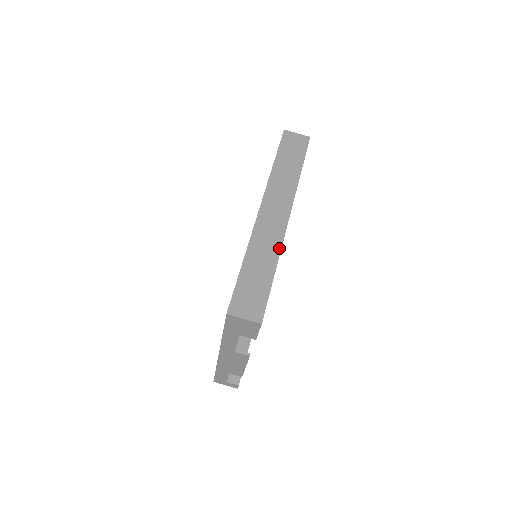
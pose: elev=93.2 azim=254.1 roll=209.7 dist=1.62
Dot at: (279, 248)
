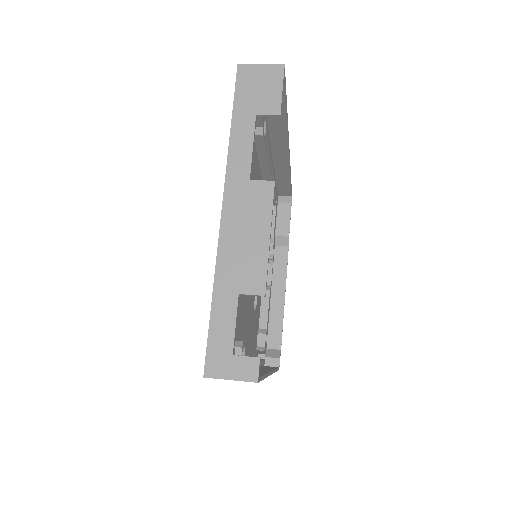
Dot at: (285, 126)
